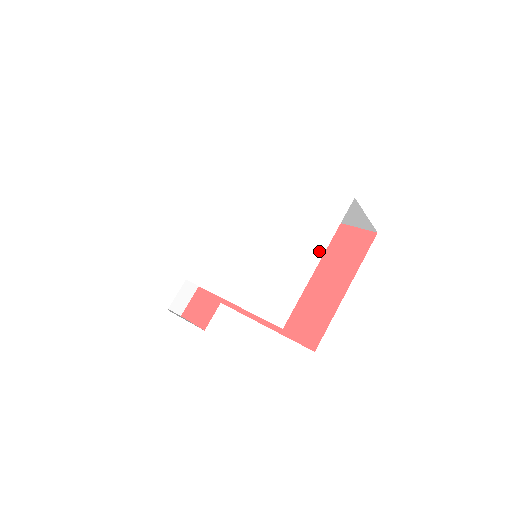
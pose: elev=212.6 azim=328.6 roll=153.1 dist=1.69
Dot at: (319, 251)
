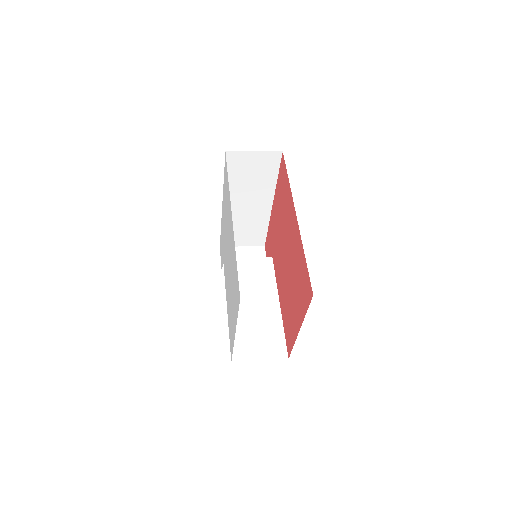
Dot at: (235, 325)
